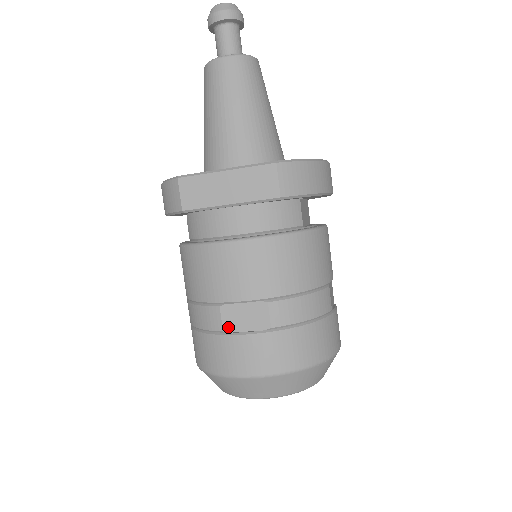
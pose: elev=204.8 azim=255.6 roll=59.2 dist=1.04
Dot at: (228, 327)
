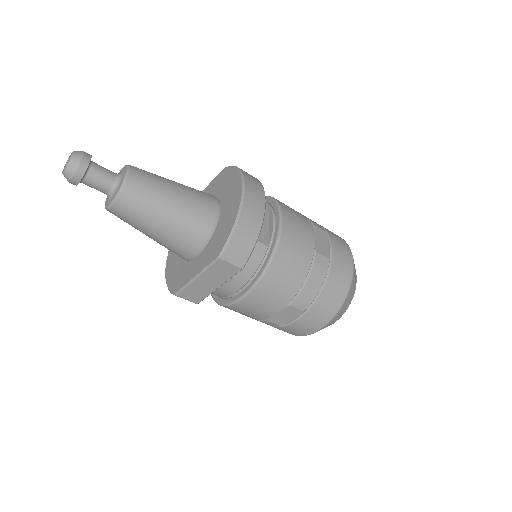
Dot at: (281, 324)
